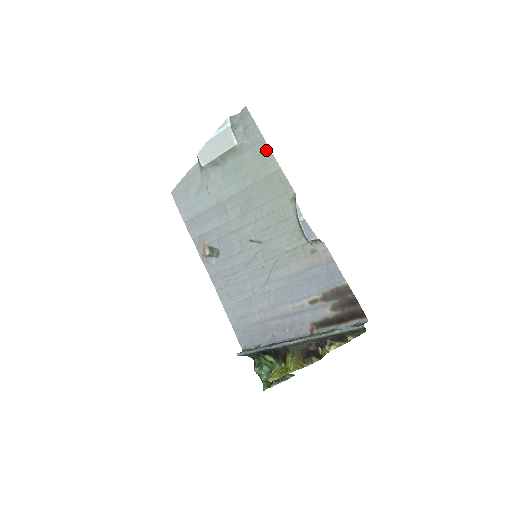
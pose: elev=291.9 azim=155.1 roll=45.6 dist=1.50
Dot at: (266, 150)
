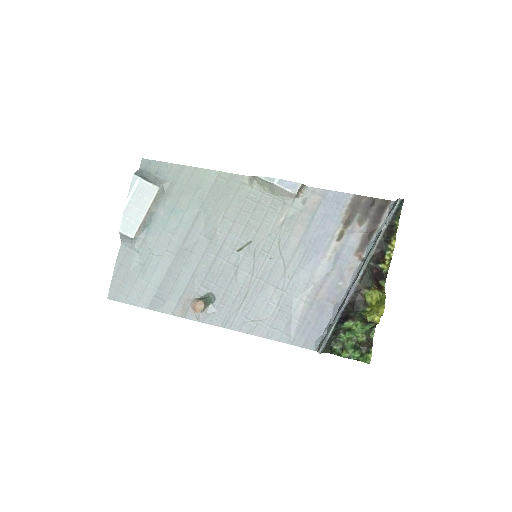
Dot at: (193, 171)
